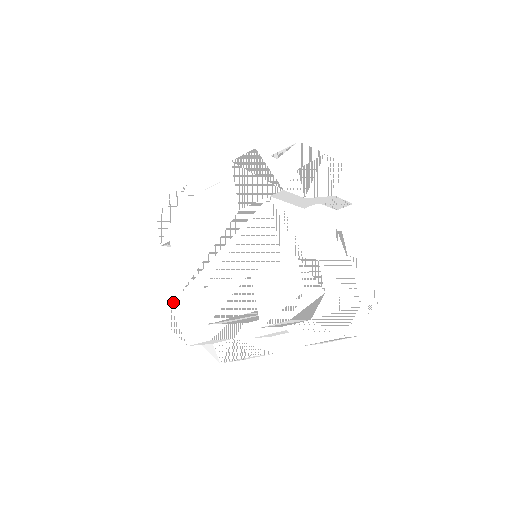
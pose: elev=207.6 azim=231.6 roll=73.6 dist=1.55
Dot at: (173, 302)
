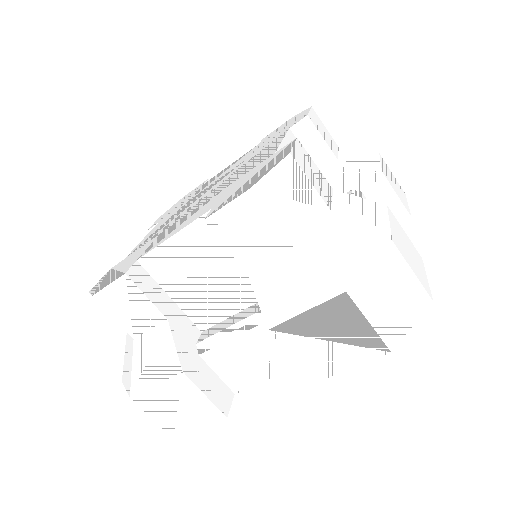
Dot at: (116, 265)
